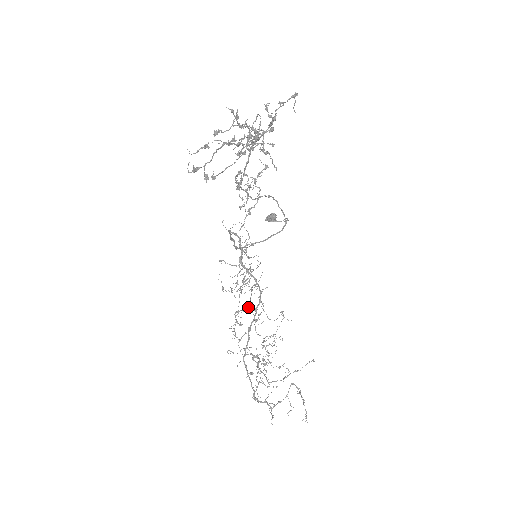
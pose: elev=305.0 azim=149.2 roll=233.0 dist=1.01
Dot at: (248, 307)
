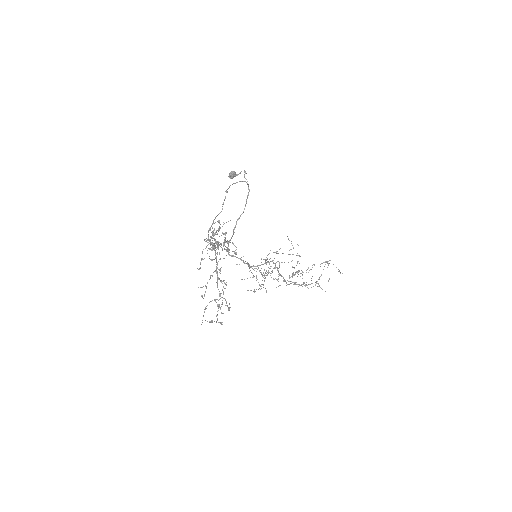
Dot at: (271, 271)
